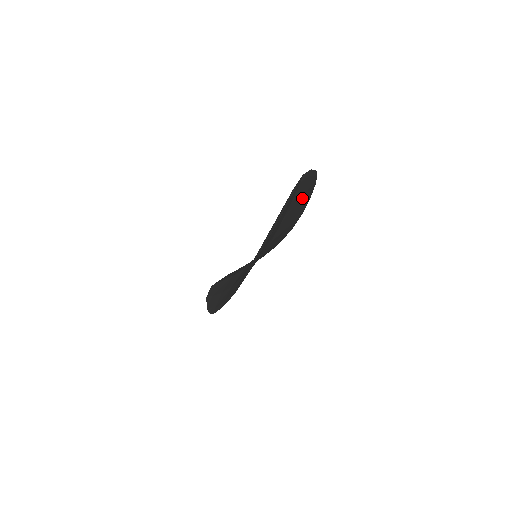
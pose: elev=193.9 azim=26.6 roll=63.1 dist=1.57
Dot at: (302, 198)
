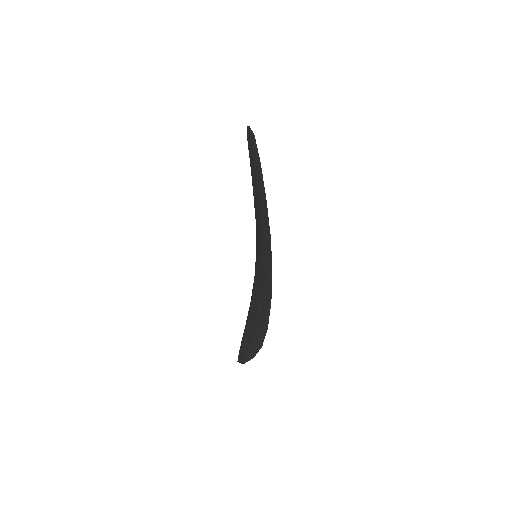
Dot at: occluded
